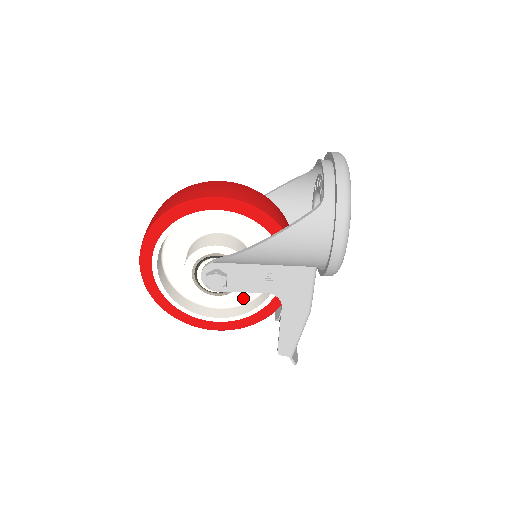
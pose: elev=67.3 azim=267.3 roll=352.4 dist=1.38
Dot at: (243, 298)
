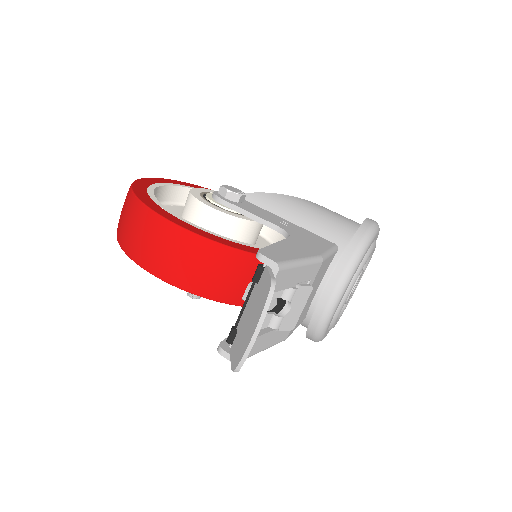
Dot at: occluded
